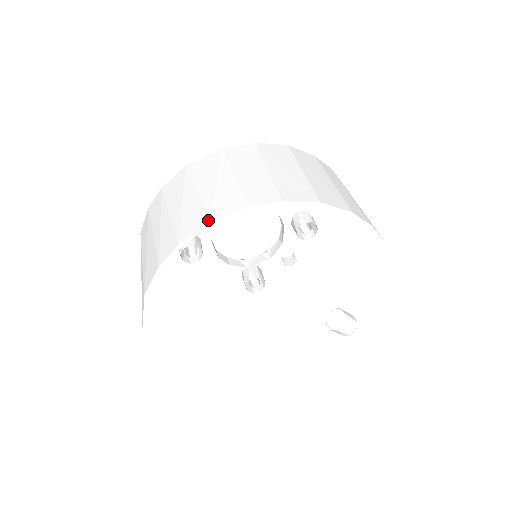
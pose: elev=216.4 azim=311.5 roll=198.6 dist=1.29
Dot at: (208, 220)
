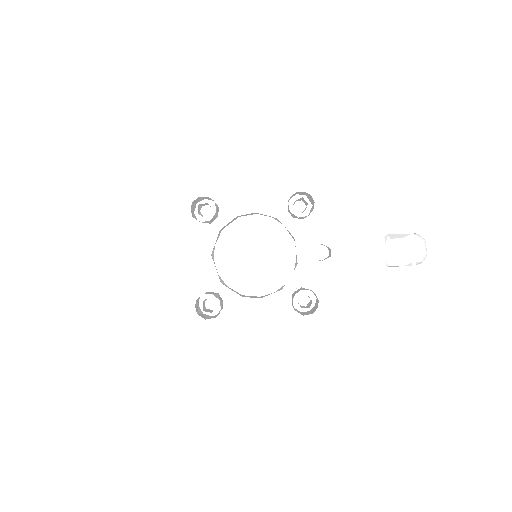
Dot at: (98, 199)
